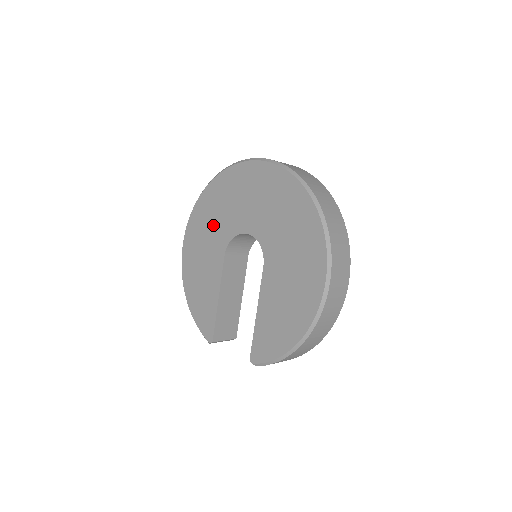
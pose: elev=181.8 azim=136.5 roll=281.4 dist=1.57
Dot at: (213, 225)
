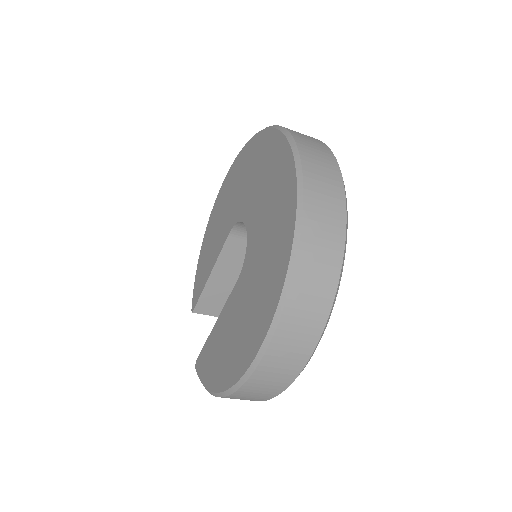
Dot at: (237, 190)
